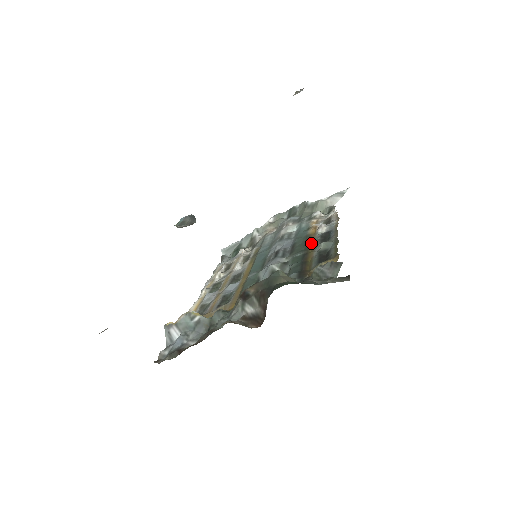
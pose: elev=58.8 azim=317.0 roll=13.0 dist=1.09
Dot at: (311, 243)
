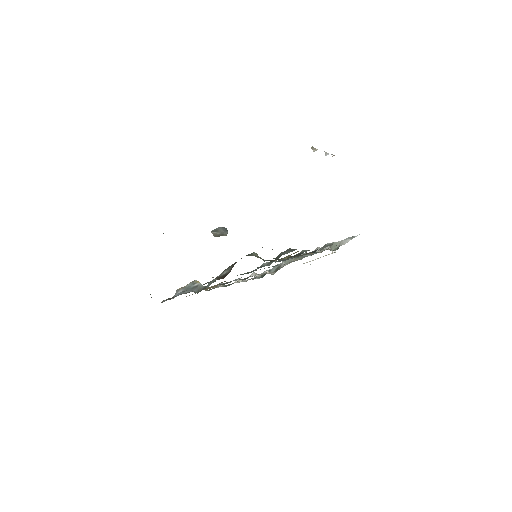
Dot at: (301, 255)
